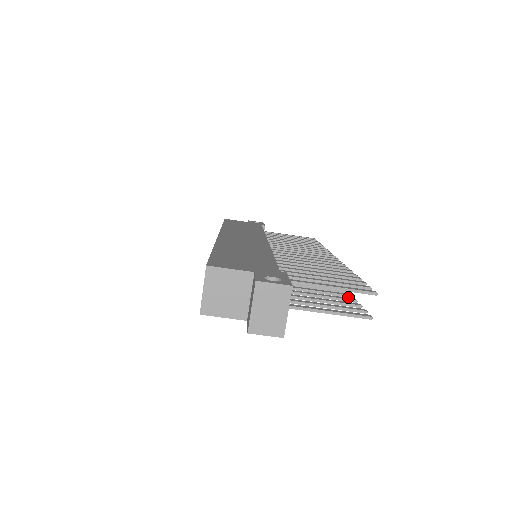
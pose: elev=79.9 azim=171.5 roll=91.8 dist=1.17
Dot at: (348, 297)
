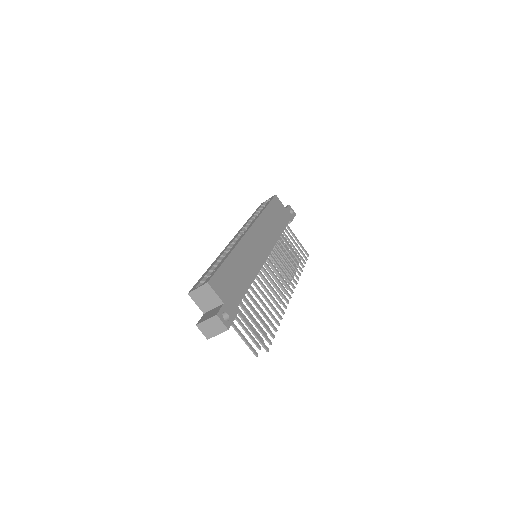
Dot at: occluded
